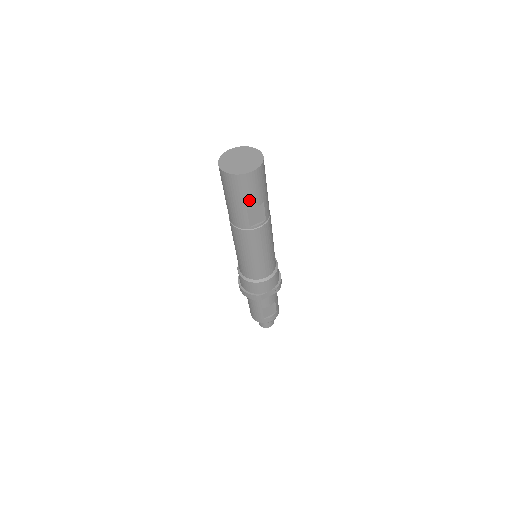
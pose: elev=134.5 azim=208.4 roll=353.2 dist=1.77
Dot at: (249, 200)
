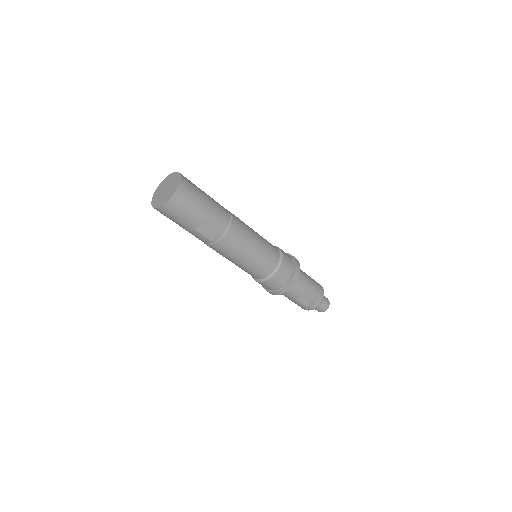
Dot at: (189, 222)
